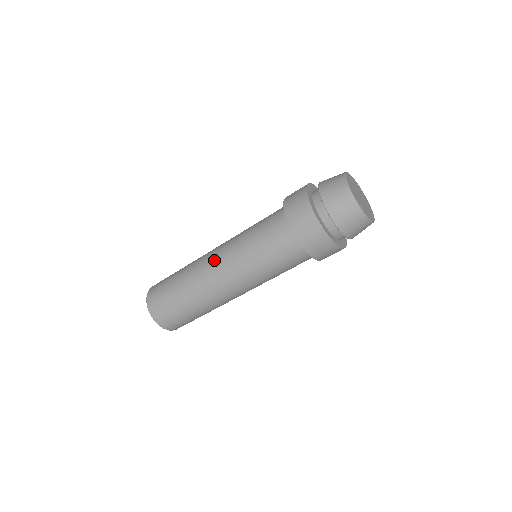
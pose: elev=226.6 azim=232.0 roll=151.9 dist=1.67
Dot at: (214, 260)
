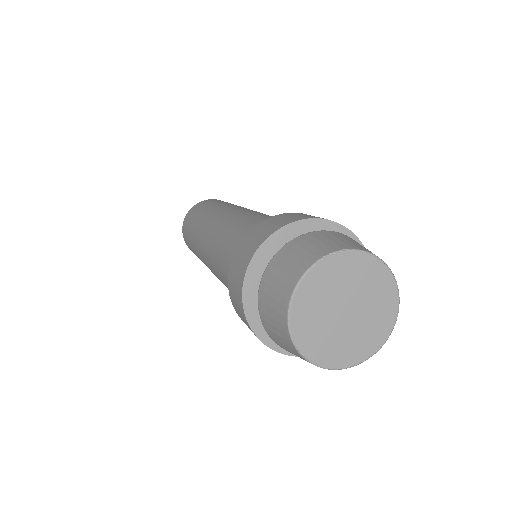
Dot at: occluded
